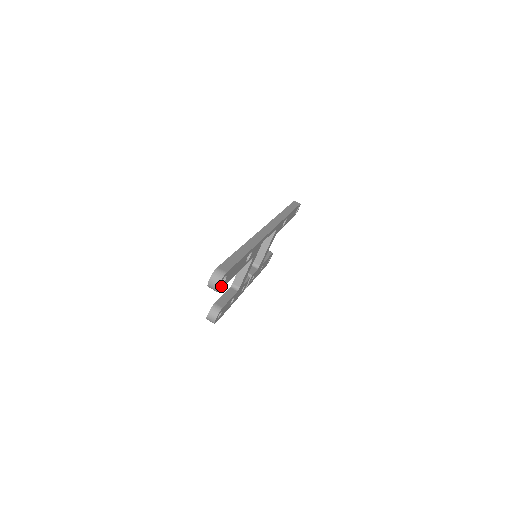
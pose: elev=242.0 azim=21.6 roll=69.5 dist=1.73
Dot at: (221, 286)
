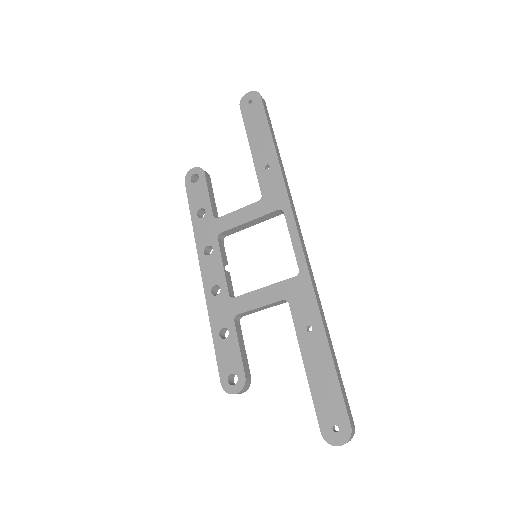
Dot at: occluded
